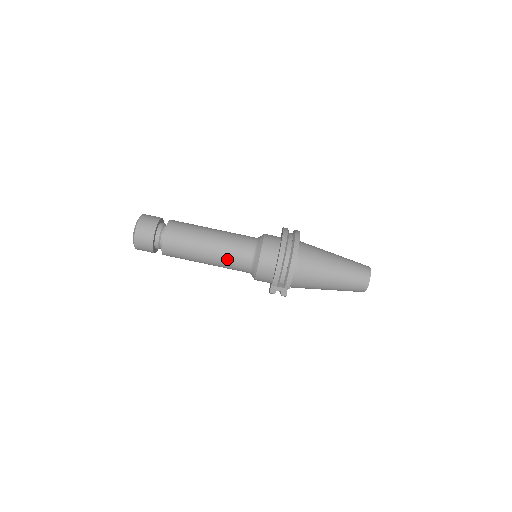
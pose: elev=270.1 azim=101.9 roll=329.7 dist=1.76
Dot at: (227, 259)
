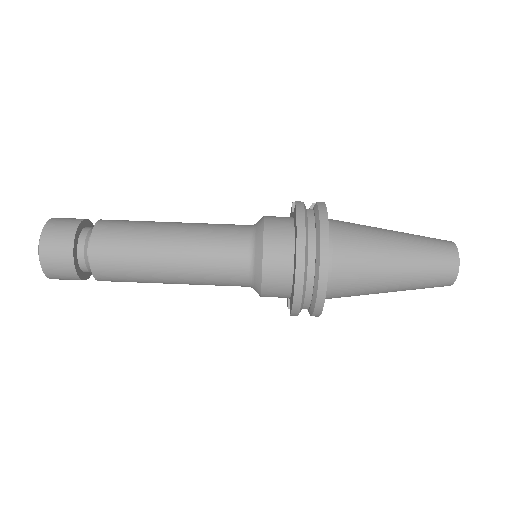
Dot at: (208, 283)
